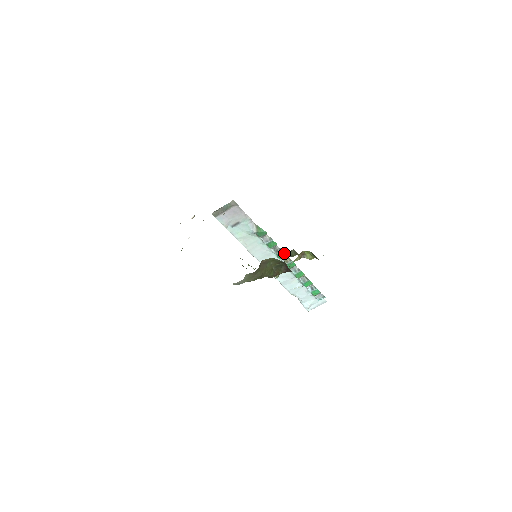
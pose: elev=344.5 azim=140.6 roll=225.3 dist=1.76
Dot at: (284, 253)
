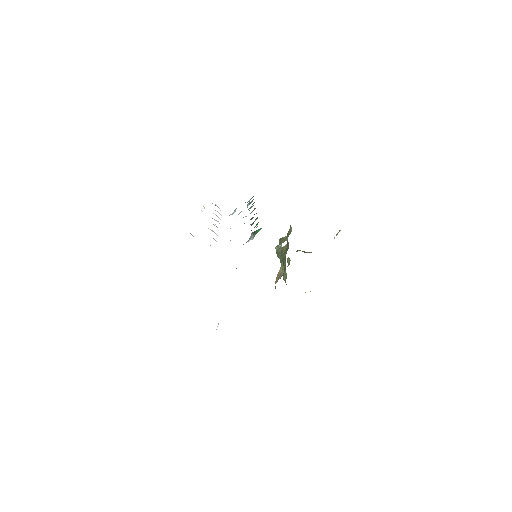
Dot at: (257, 217)
